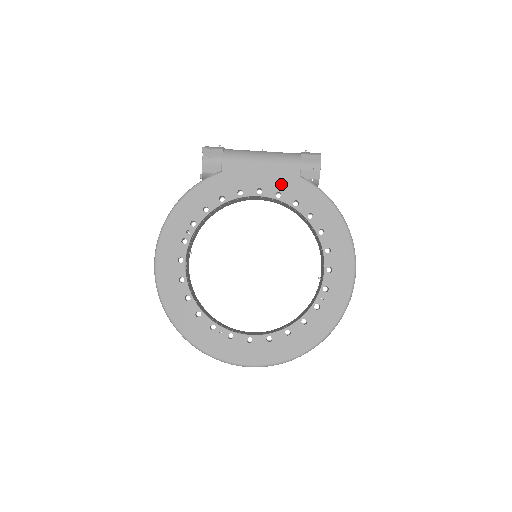
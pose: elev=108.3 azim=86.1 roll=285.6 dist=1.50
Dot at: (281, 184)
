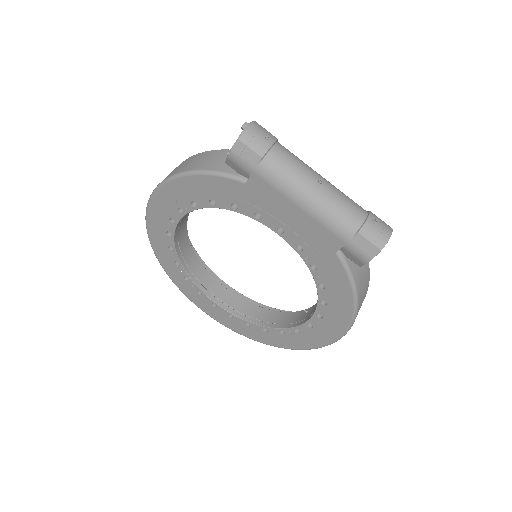
Dot at: (309, 242)
